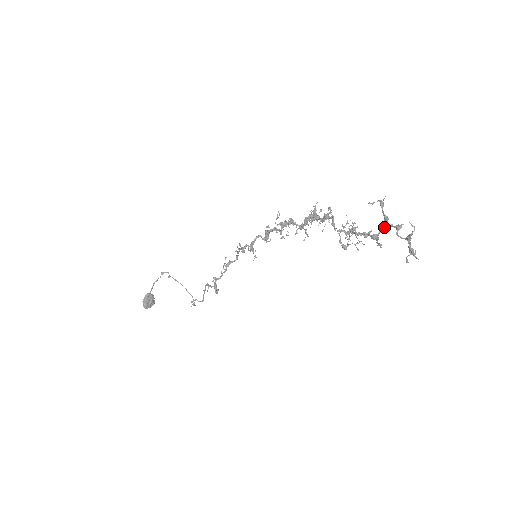
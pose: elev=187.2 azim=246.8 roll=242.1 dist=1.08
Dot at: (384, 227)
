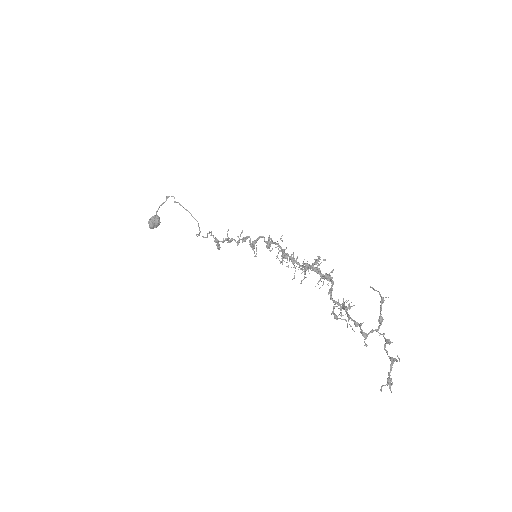
Dot at: occluded
